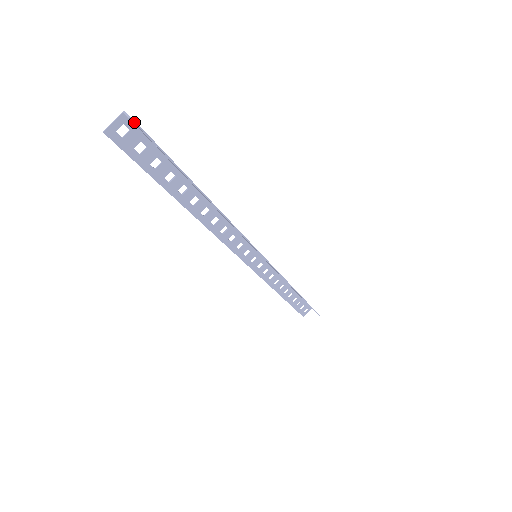
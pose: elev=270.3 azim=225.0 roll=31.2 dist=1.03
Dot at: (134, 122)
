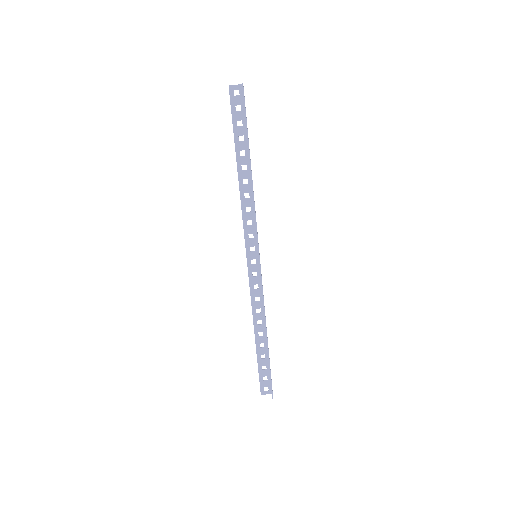
Dot at: (242, 83)
